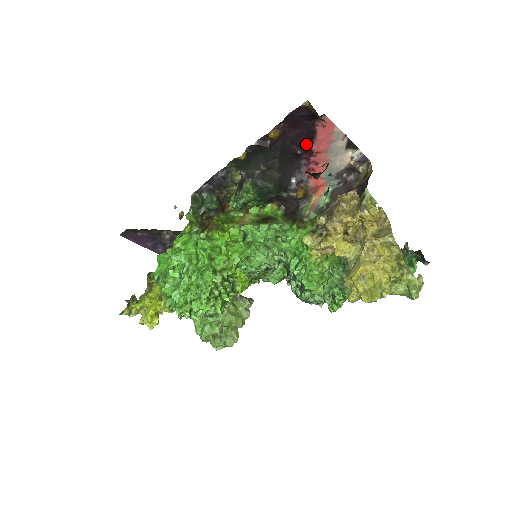
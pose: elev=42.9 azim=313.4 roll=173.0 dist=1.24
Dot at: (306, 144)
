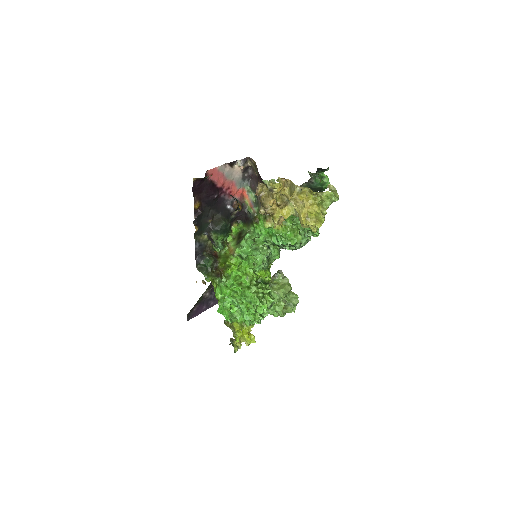
Dot at: (214, 190)
